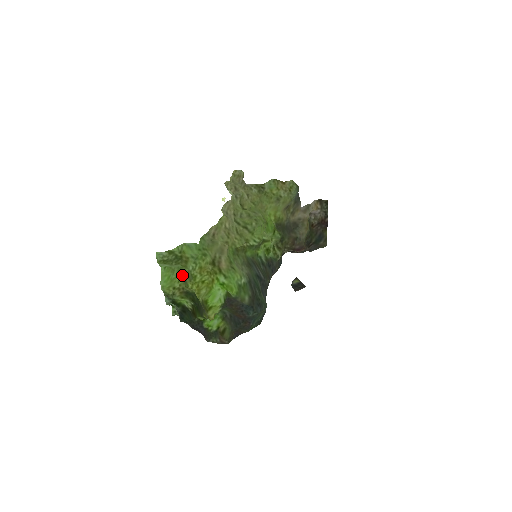
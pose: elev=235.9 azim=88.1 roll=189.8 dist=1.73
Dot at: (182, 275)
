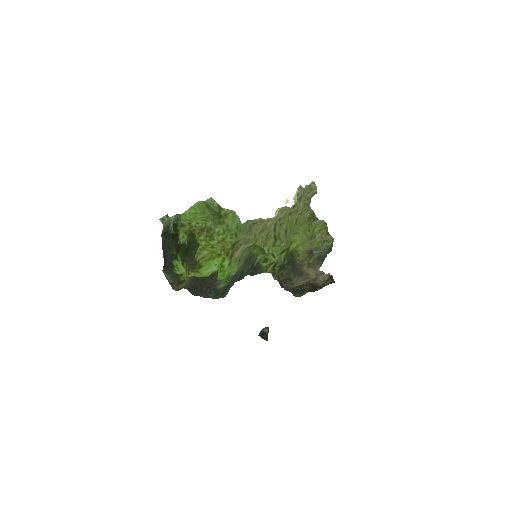
Dot at: (205, 223)
